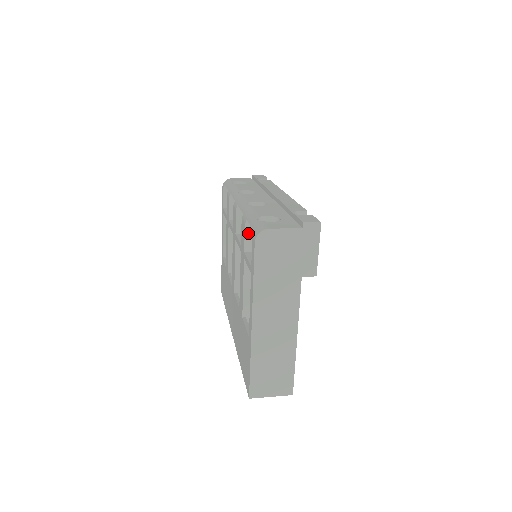
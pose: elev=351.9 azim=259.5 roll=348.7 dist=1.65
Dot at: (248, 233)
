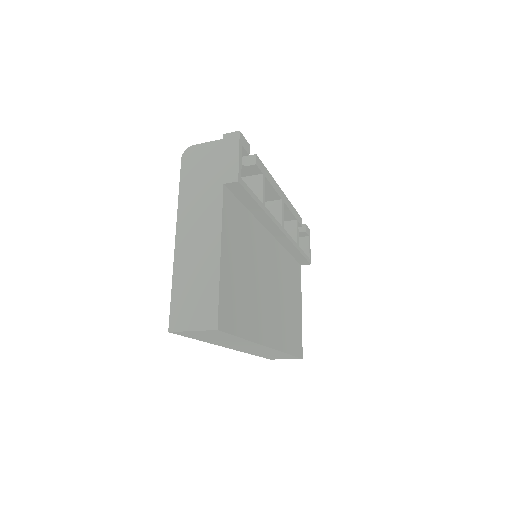
Dot at: occluded
